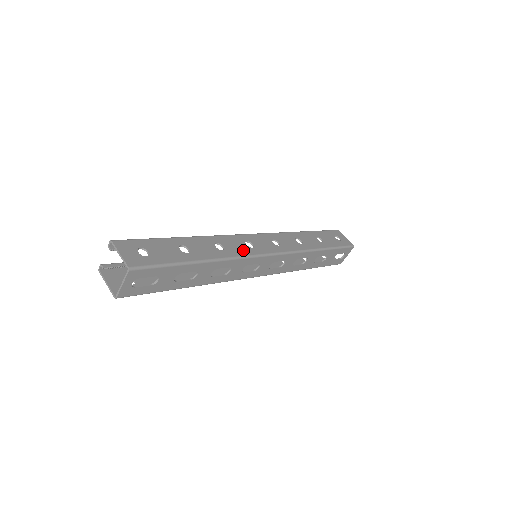
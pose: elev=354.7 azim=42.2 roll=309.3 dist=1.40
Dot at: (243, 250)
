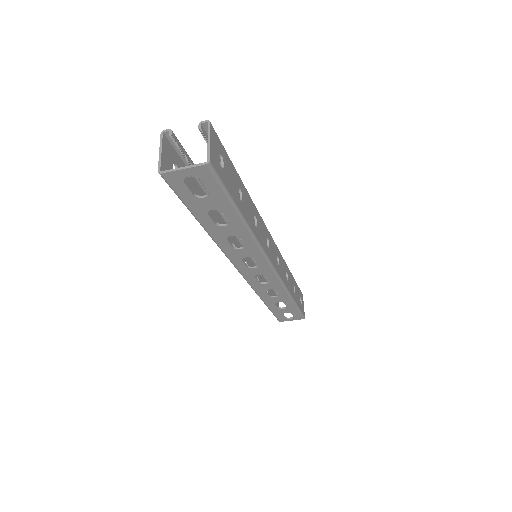
Dot at: (264, 243)
